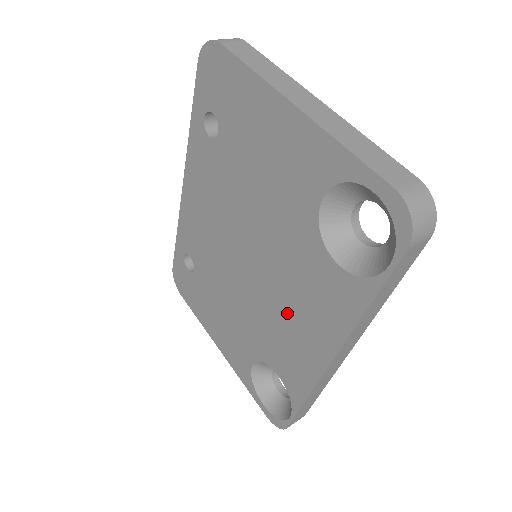
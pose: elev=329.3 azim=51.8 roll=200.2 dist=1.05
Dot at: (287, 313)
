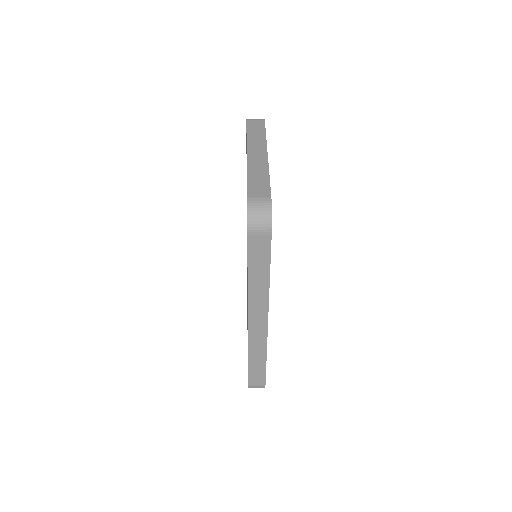
Dot at: occluded
